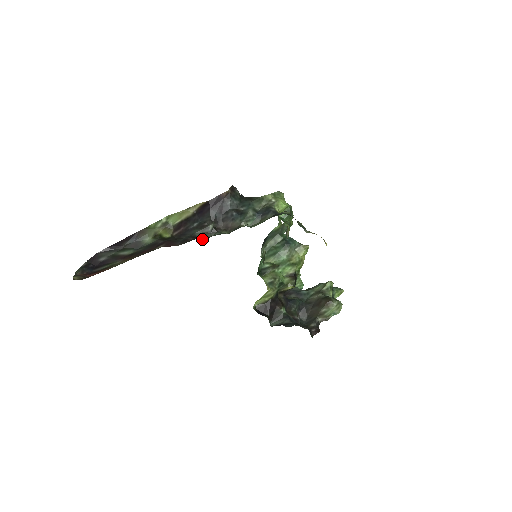
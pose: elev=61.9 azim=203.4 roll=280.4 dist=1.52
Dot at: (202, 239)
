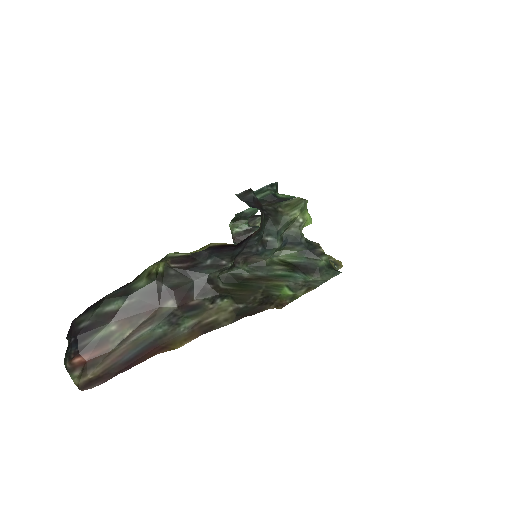
Dot at: (220, 282)
